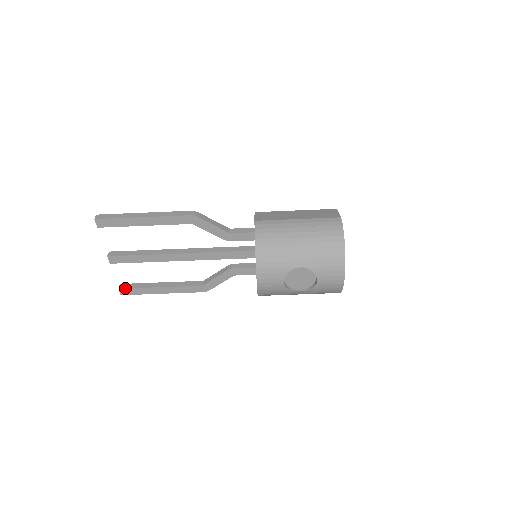
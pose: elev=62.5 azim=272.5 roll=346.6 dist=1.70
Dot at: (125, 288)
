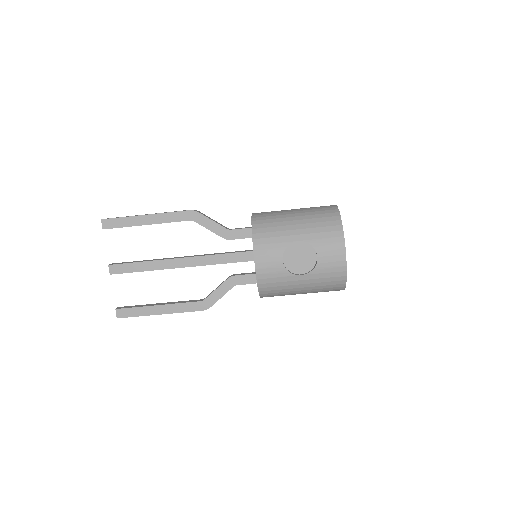
Dot at: (122, 308)
